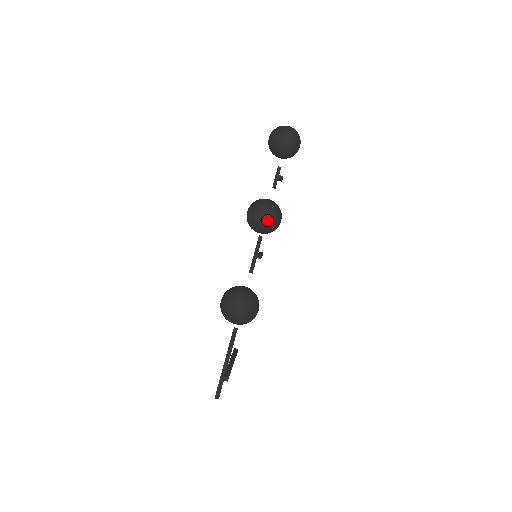
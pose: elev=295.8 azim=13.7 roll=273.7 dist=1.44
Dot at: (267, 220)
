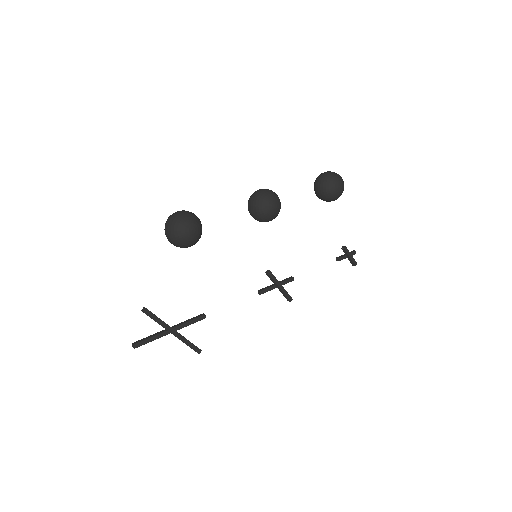
Dot at: (257, 196)
